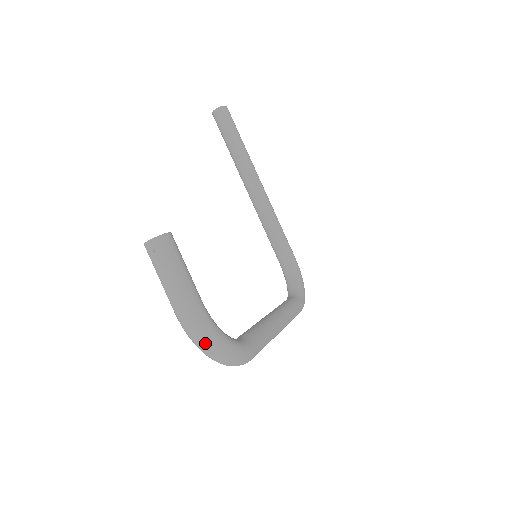
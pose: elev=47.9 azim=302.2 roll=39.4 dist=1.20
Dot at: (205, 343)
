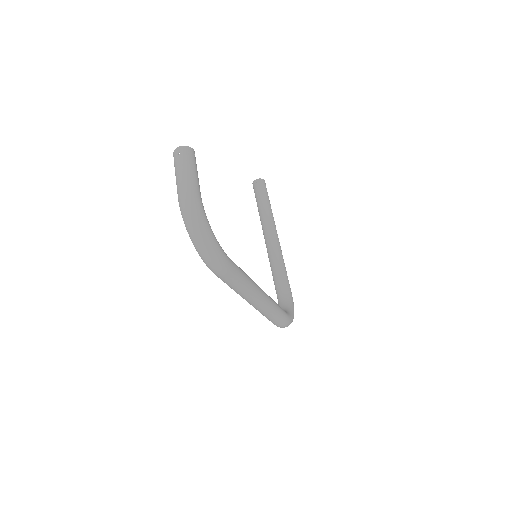
Dot at: (193, 218)
